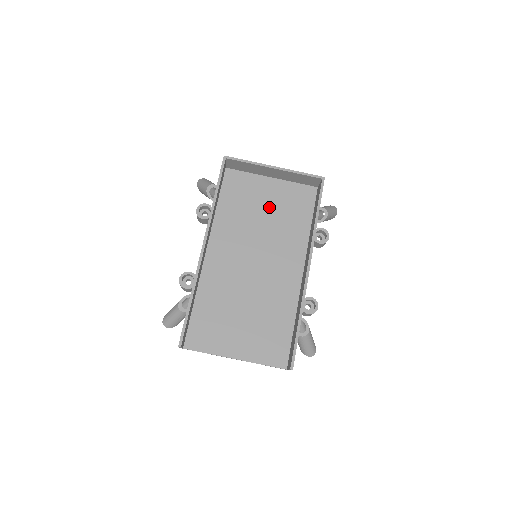
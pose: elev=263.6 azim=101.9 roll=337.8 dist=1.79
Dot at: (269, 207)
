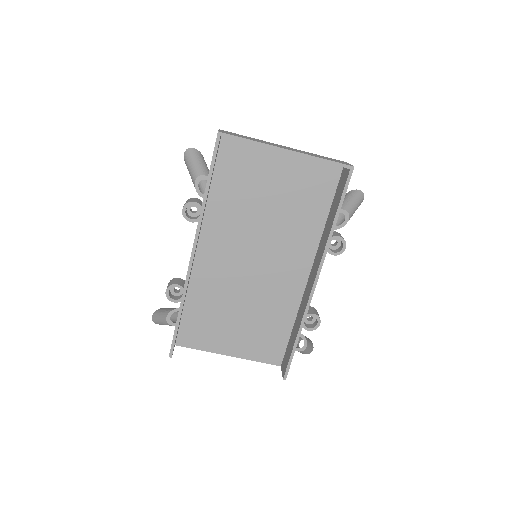
Dot at: (277, 192)
